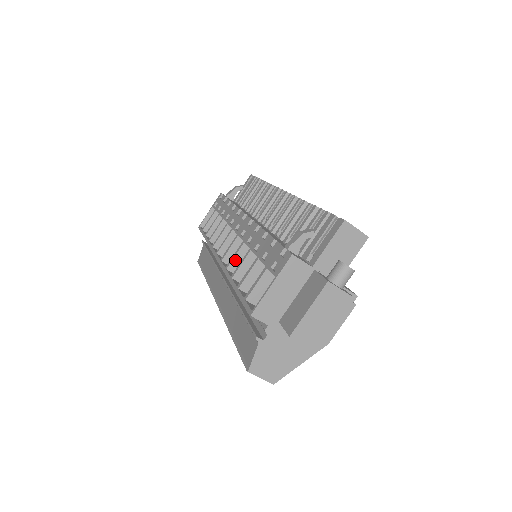
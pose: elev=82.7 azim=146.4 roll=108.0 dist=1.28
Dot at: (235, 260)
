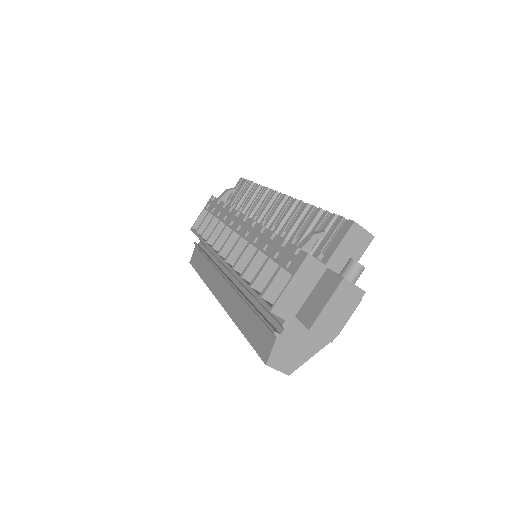
Dot at: (241, 260)
